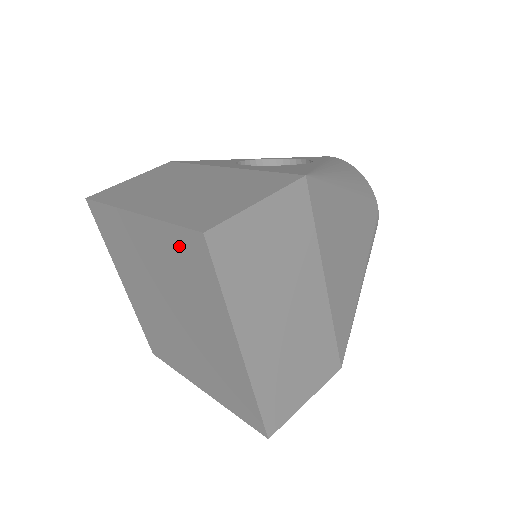
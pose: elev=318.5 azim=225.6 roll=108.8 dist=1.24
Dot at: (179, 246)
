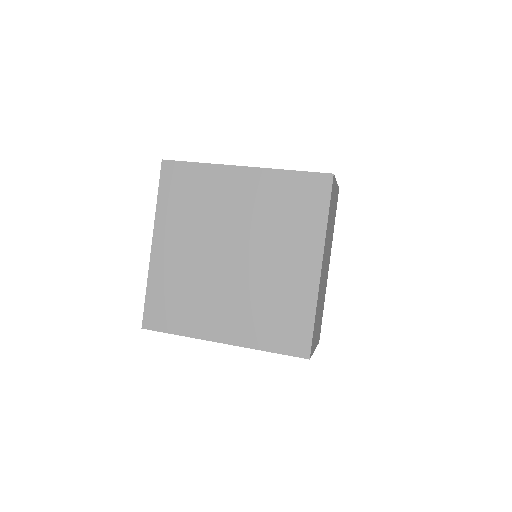
Dot at: (295, 188)
